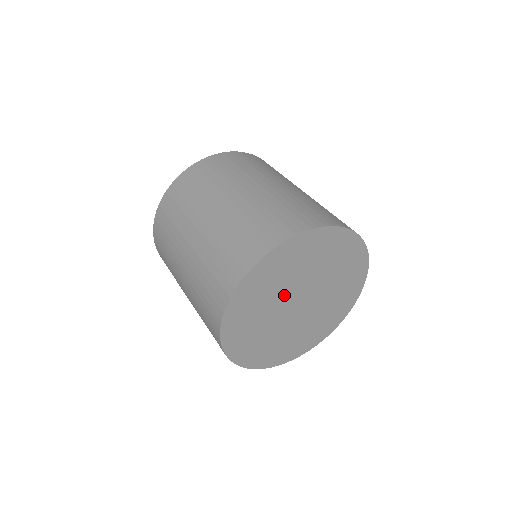
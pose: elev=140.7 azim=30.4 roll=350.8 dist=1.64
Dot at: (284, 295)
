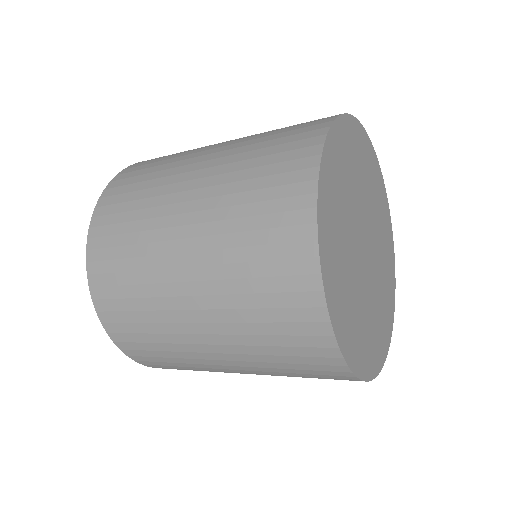
Dot at: (356, 211)
